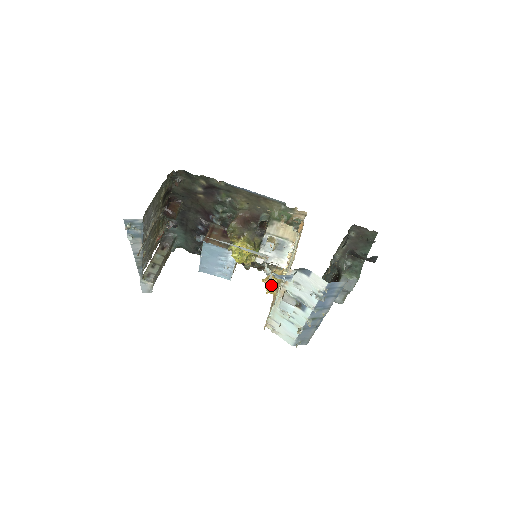
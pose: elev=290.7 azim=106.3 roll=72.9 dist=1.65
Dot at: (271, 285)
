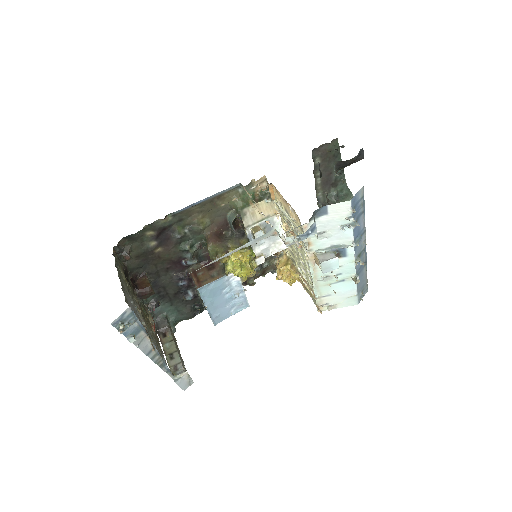
Dot at: (288, 274)
